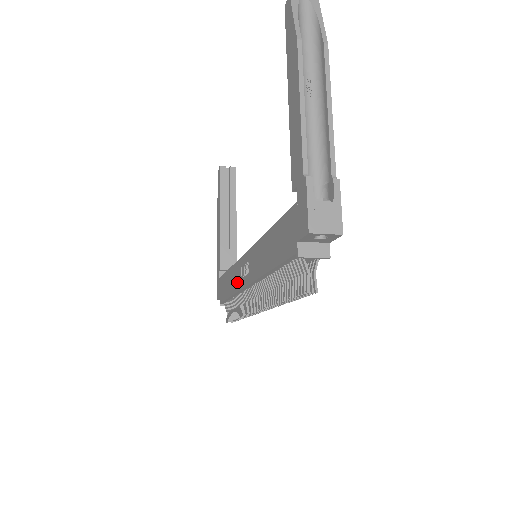
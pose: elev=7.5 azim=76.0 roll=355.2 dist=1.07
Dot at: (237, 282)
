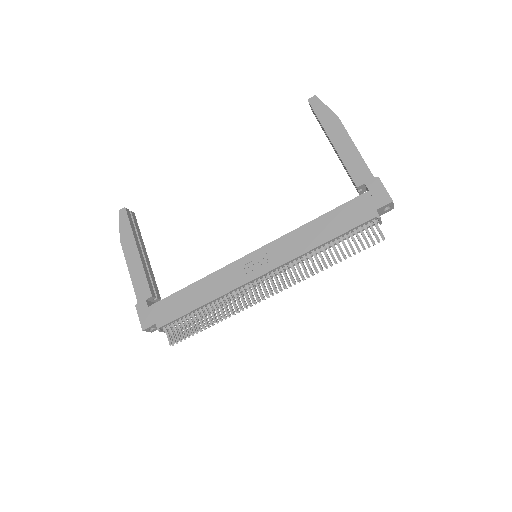
Dot at: (232, 281)
